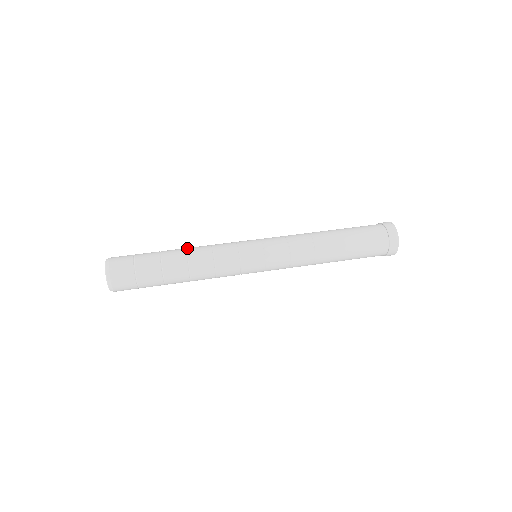
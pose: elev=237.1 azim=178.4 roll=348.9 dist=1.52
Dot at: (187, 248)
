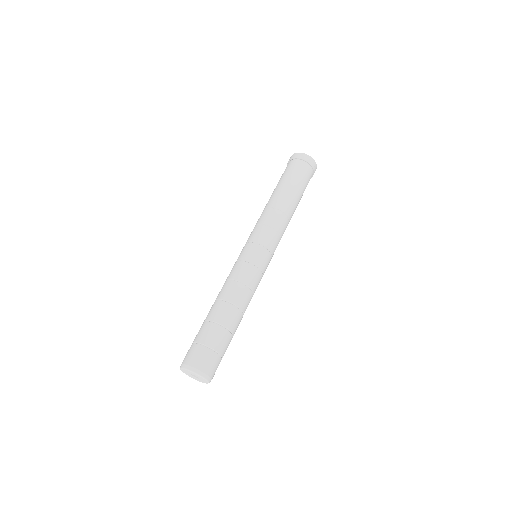
Dot at: (237, 306)
